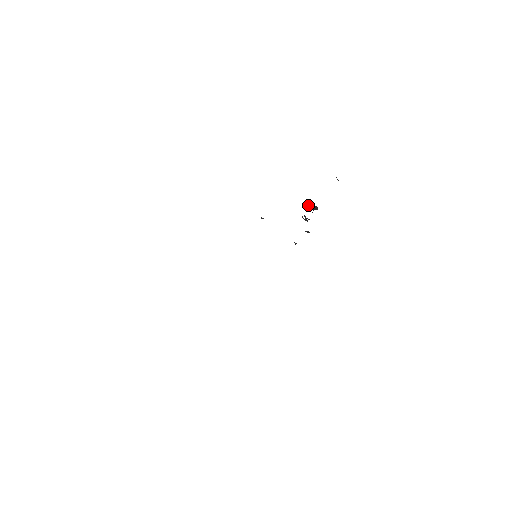
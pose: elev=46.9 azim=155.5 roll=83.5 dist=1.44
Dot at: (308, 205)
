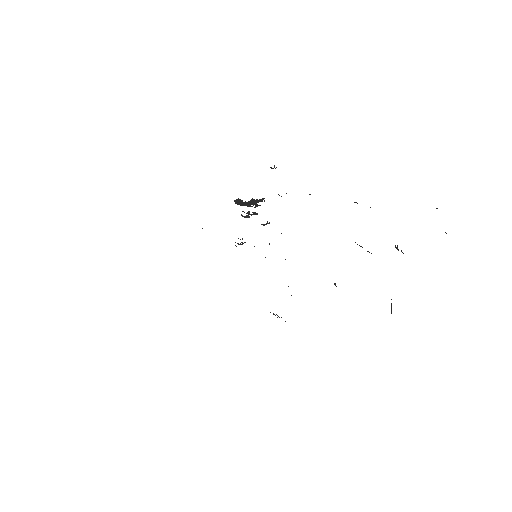
Dot at: (252, 200)
